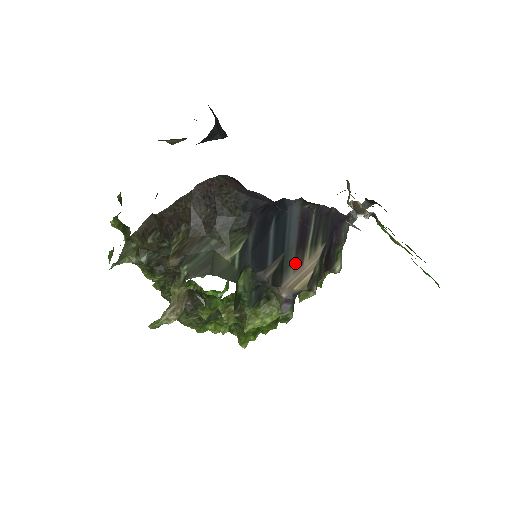
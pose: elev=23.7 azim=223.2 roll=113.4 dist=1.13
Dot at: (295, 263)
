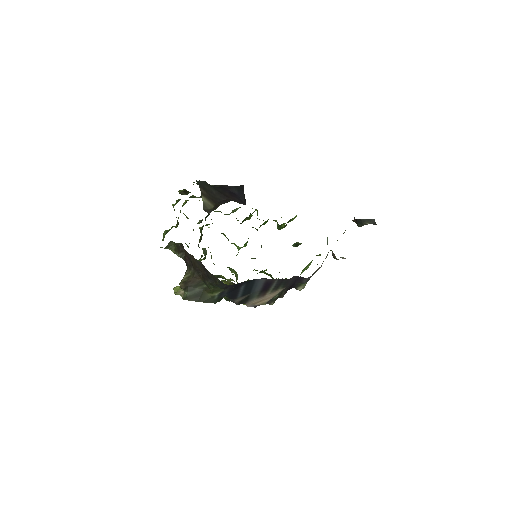
Dot at: (258, 296)
